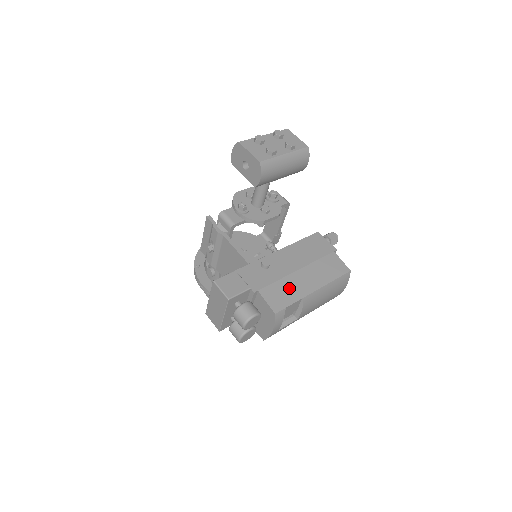
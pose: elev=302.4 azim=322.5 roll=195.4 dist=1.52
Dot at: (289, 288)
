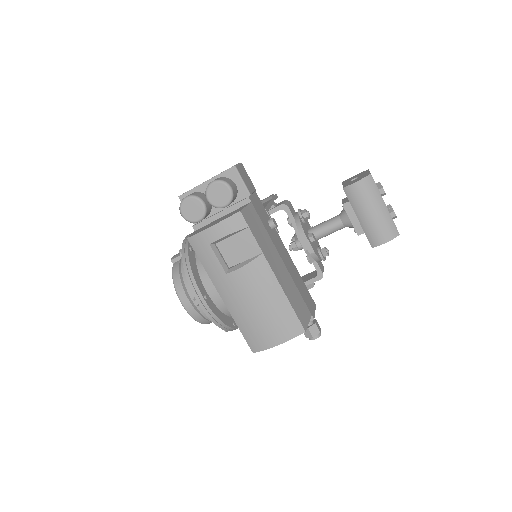
Dot at: (265, 240)
